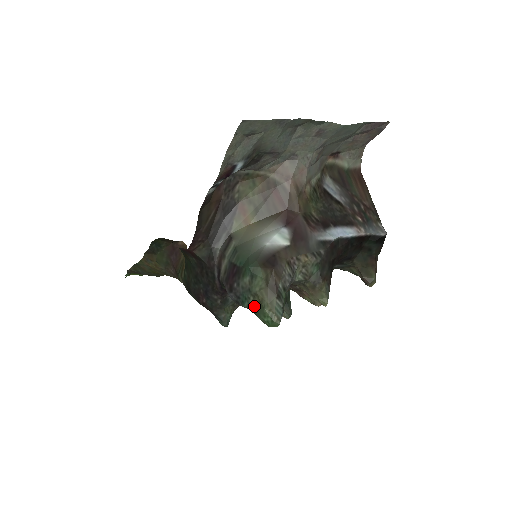
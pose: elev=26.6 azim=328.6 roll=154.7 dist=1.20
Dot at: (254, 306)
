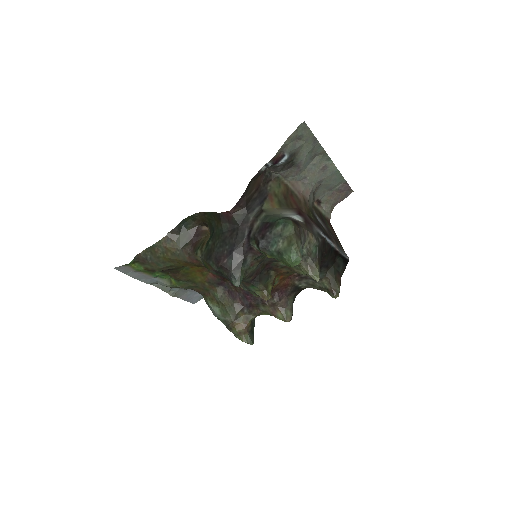
Dot at: (282, 247)
